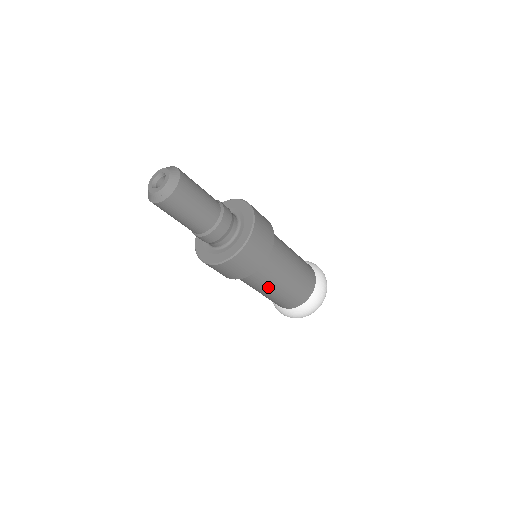
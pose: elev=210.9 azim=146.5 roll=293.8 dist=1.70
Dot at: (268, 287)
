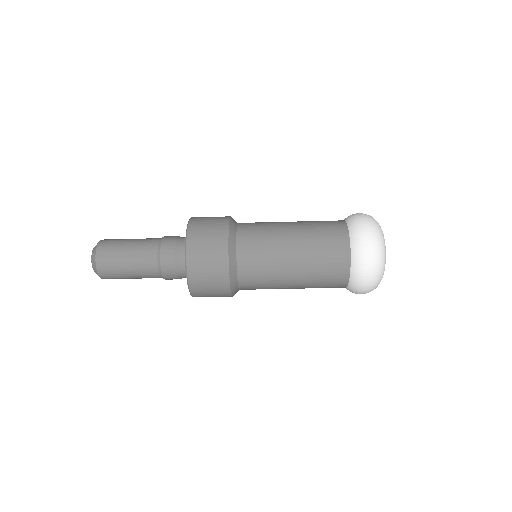
Dot at: (278, 282)
